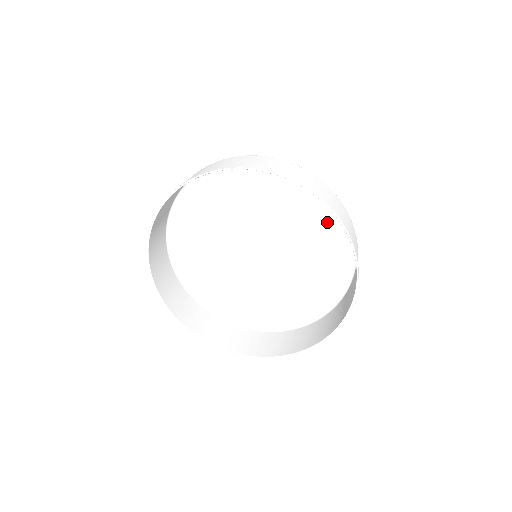
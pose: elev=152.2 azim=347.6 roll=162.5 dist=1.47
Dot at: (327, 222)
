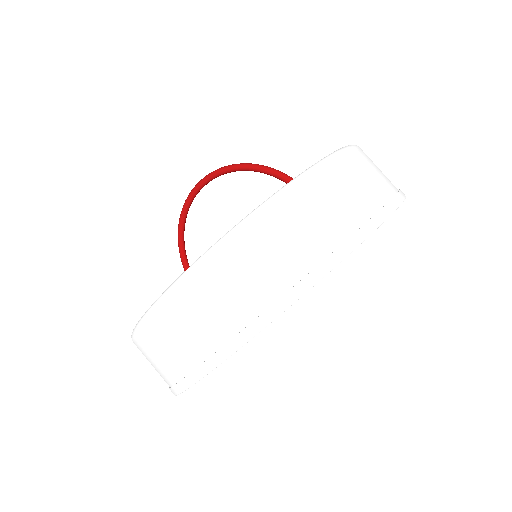
Dot at: occluded
